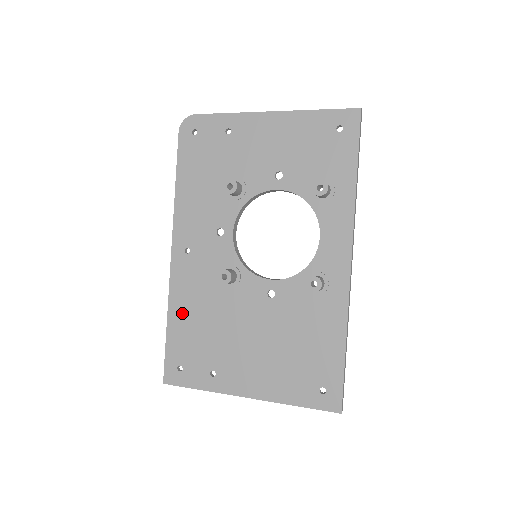
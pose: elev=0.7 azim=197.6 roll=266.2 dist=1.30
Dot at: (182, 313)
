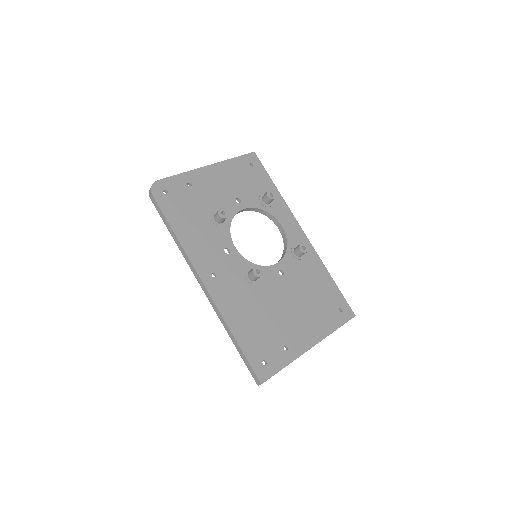
Dot at: (239, 321)
